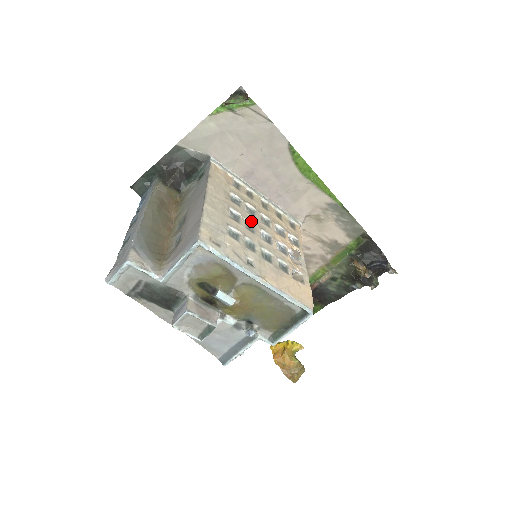
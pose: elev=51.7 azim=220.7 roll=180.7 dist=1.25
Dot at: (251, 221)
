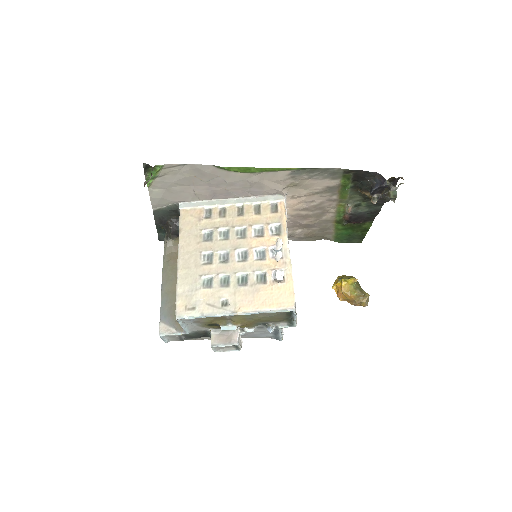
Dot at: (224, 249)
